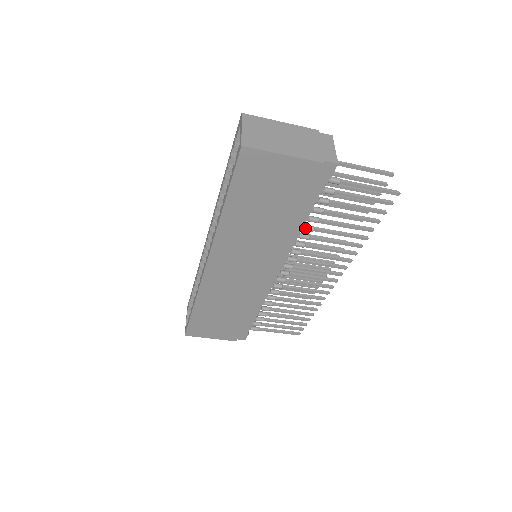
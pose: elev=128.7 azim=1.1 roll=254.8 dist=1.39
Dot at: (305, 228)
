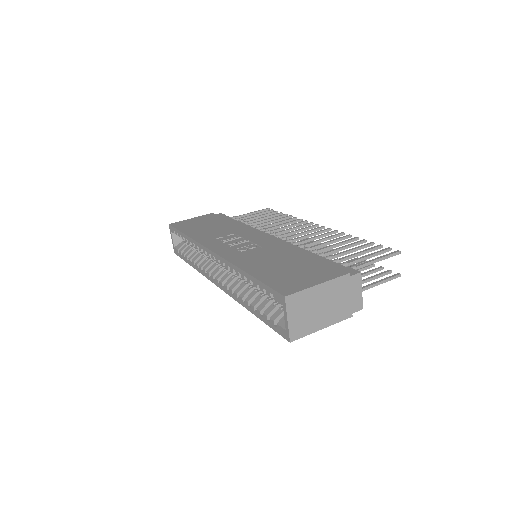
Dot at: occluded
